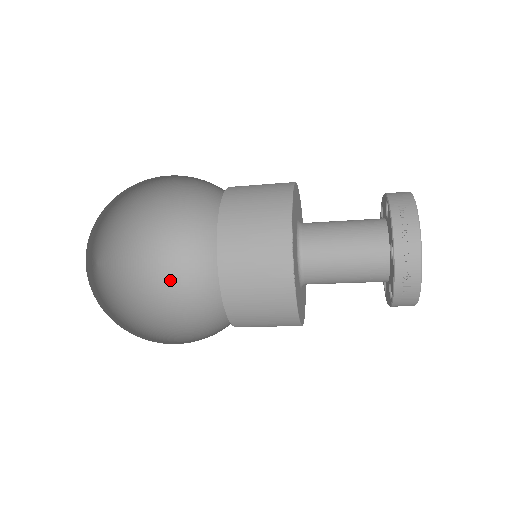
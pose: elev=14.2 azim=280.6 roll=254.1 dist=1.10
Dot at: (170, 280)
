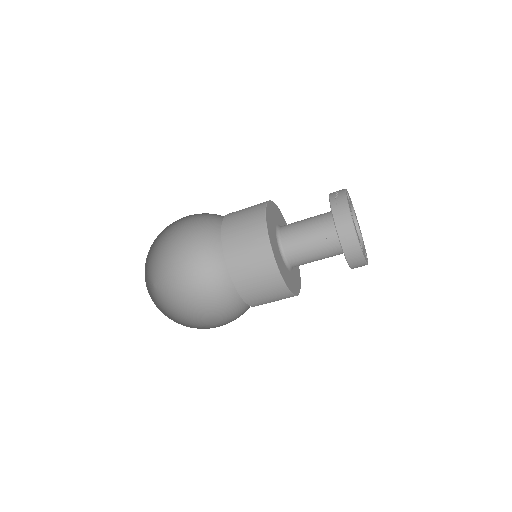
Dot at: (194, 327)
